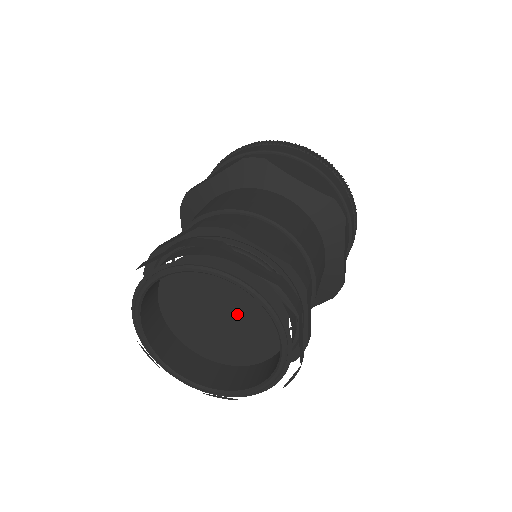
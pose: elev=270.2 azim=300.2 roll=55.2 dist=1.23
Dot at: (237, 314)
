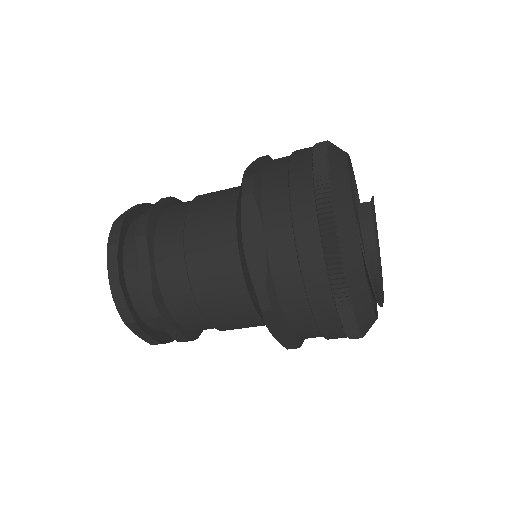
Dot at: occluded
